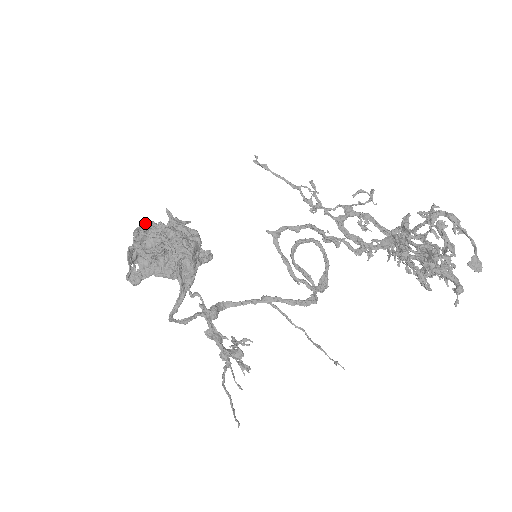
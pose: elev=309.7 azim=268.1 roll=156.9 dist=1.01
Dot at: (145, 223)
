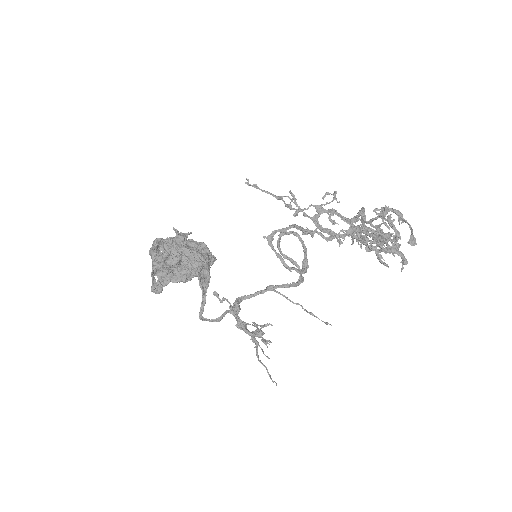
Dot at: (156, 242)
